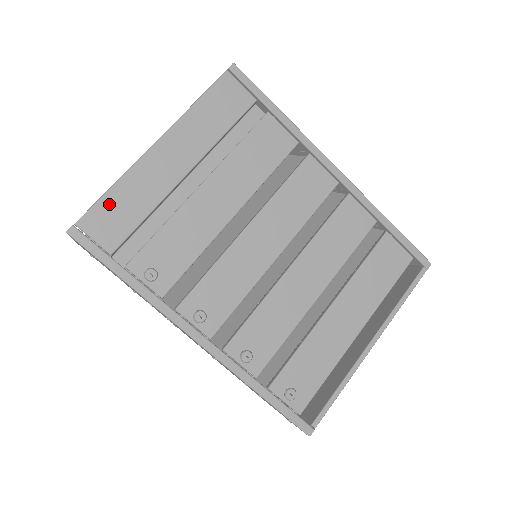
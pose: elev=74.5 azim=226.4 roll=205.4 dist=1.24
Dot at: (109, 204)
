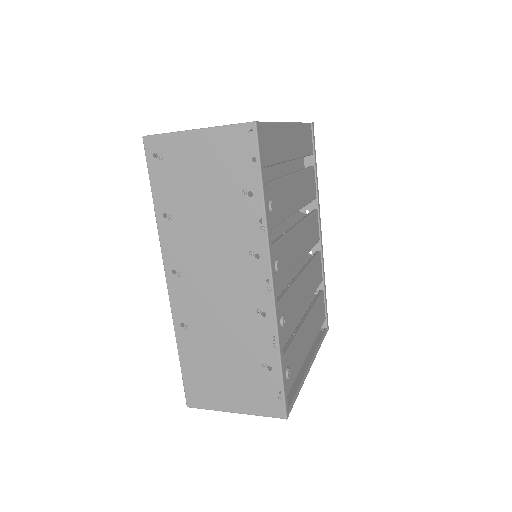
Dot at: (271, 132)
